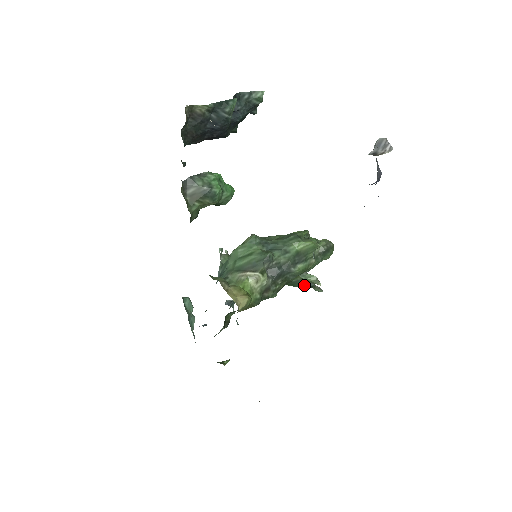
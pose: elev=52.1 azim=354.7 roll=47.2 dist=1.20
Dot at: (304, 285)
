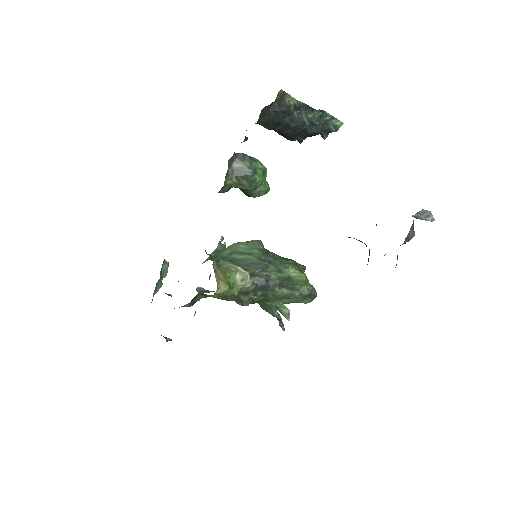
Dot at: (274, 314)
